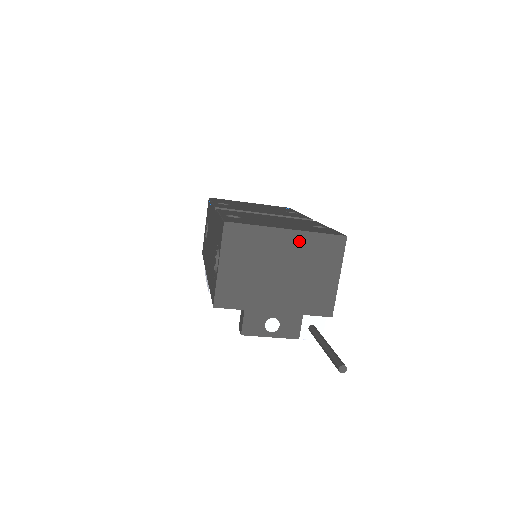
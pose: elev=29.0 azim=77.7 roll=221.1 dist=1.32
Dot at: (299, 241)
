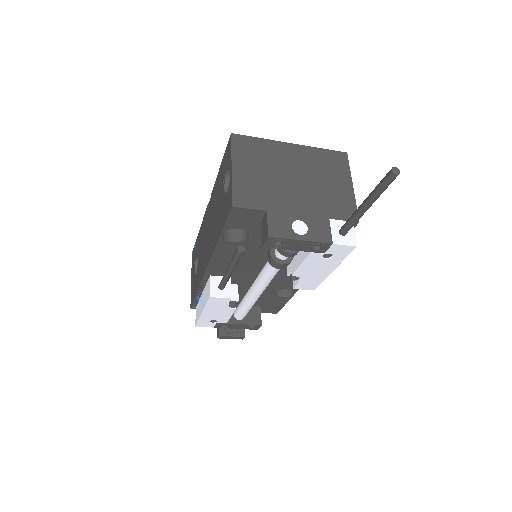
Dot at: (305, 153)
